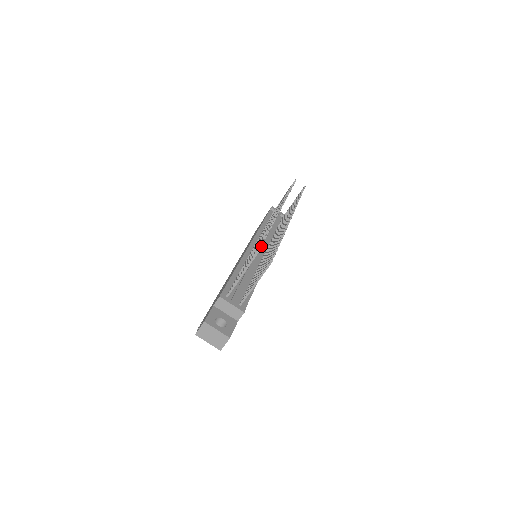
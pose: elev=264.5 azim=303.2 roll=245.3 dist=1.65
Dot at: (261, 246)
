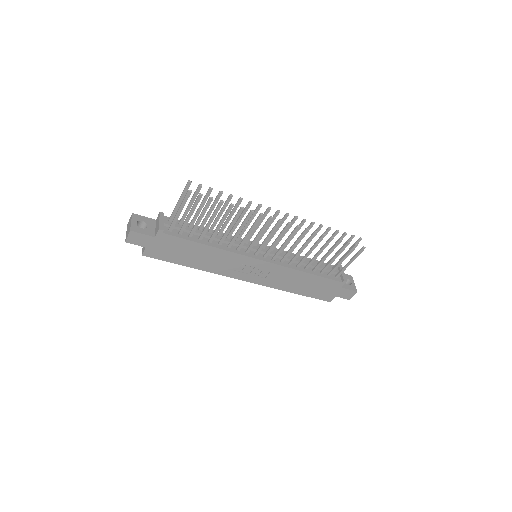
Dot at: (199, 184)
